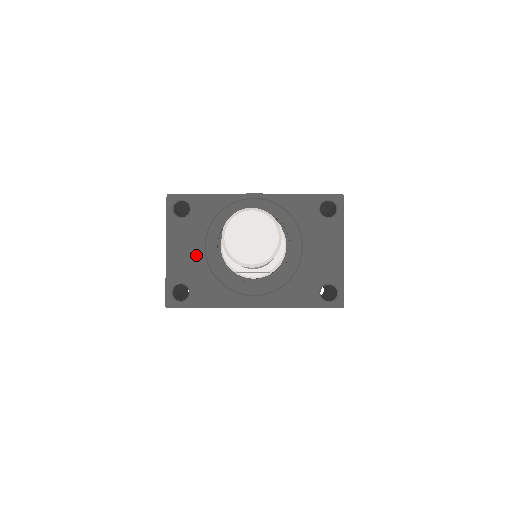
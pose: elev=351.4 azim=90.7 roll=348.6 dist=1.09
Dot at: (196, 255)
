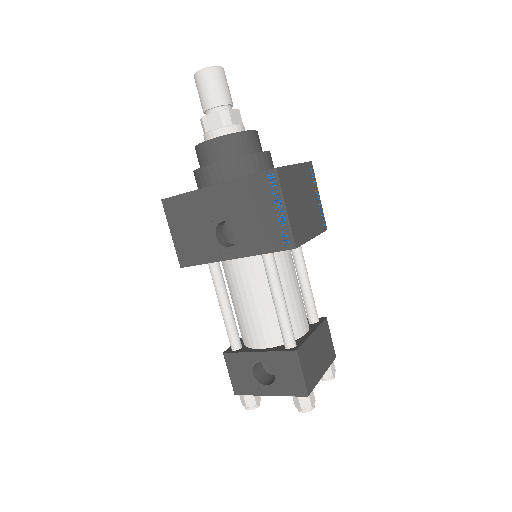
Dot at: occluded
